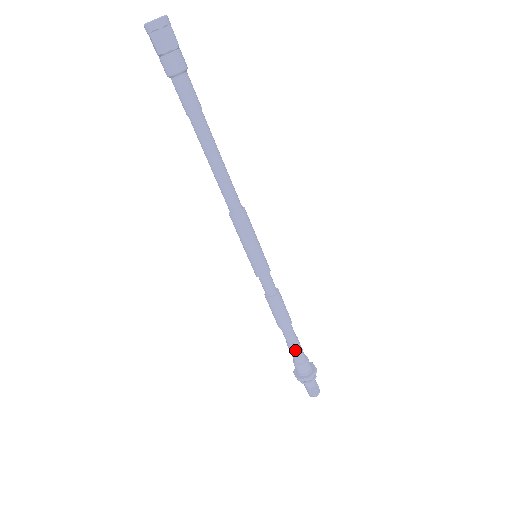
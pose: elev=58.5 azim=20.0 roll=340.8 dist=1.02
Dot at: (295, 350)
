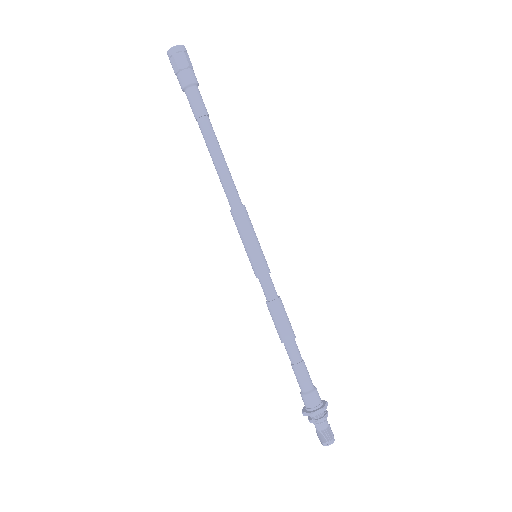
Dot at: (297, 373)
